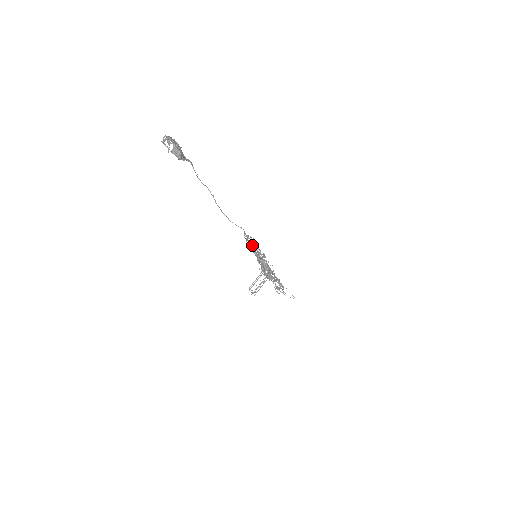
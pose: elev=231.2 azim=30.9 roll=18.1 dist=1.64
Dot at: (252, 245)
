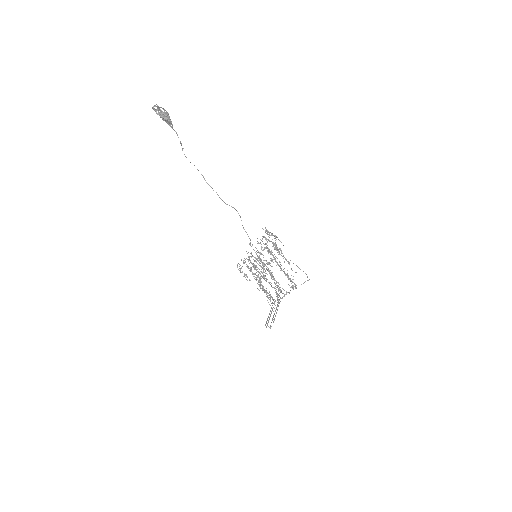
Dot at: occluded
